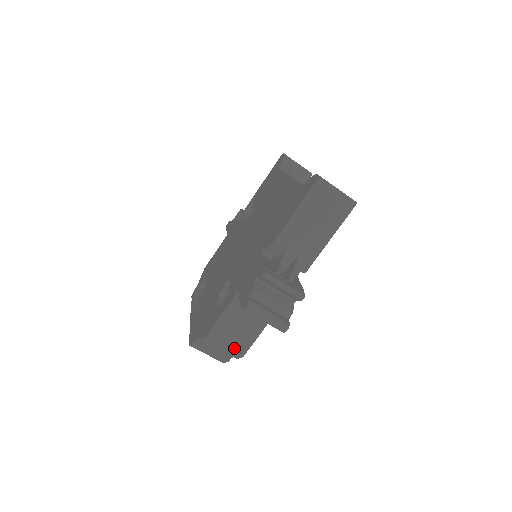
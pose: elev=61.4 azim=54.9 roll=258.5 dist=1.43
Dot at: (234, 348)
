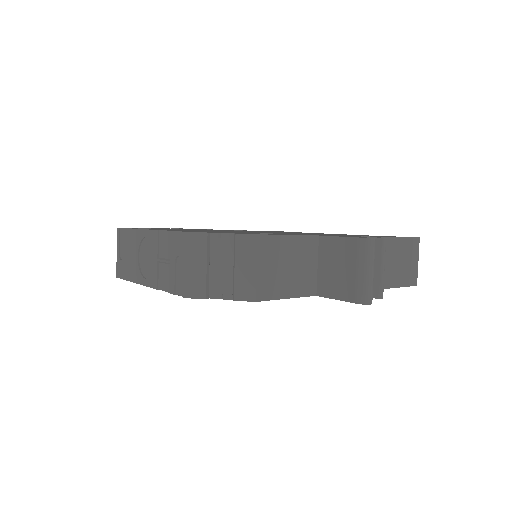
Dot at: (261, 281)
